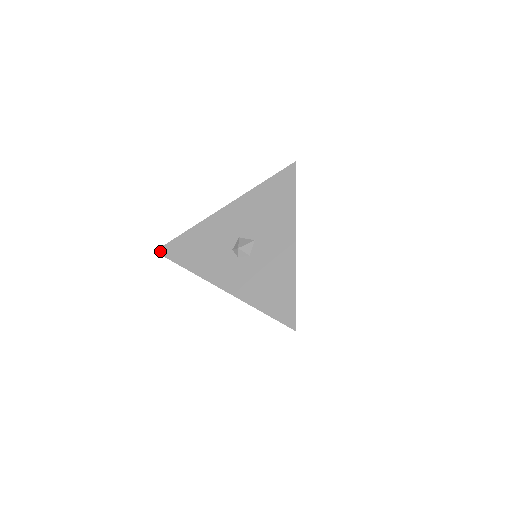
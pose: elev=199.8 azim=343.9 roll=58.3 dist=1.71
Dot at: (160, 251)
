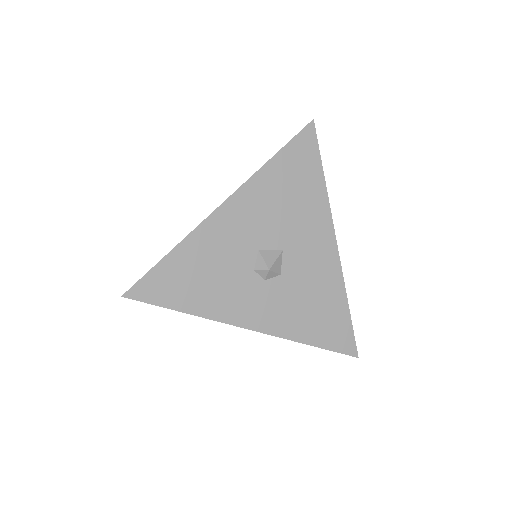
Dot at: (132, 294)
